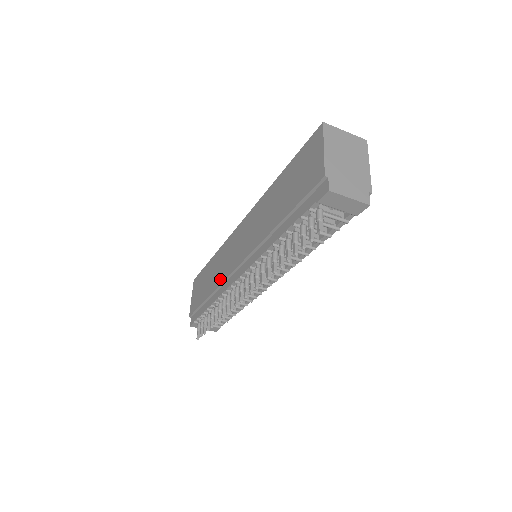
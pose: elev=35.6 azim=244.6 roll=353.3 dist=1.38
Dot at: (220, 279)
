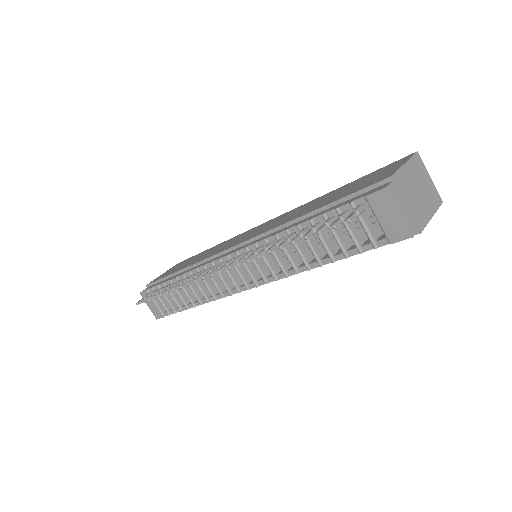
Dot at: (206, 257)
